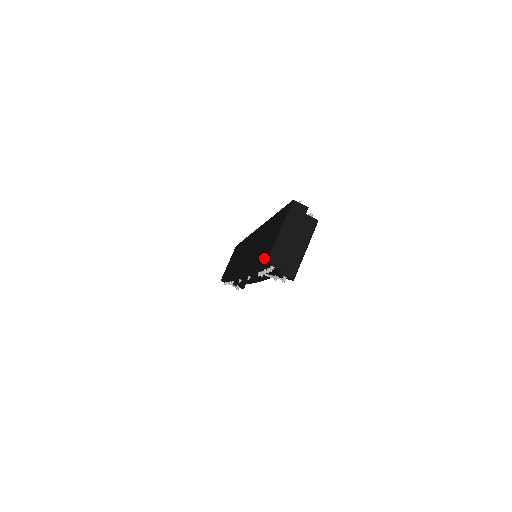
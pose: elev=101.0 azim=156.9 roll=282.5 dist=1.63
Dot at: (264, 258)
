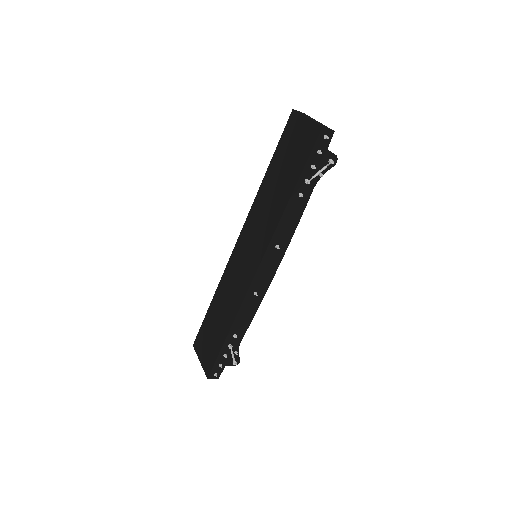
Dot at: (311, 142)
